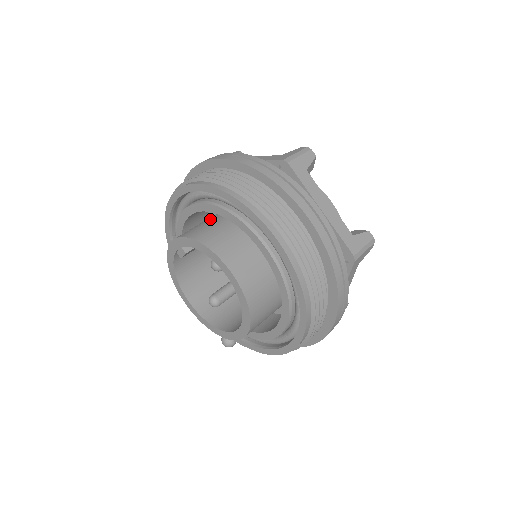
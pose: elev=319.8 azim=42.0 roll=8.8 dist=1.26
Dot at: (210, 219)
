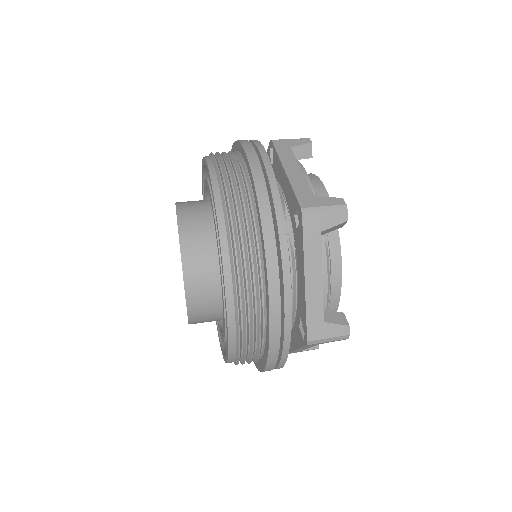
Dot at: occluded
